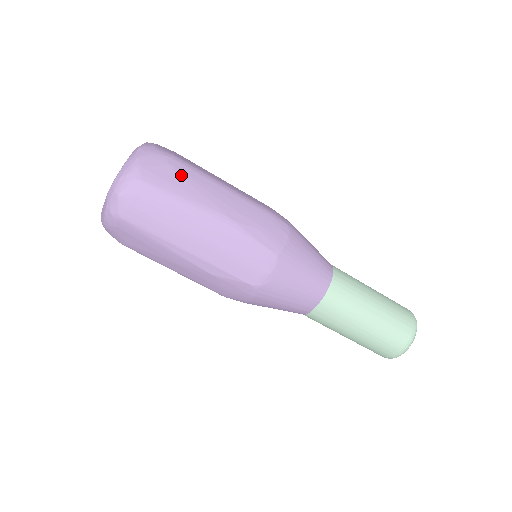
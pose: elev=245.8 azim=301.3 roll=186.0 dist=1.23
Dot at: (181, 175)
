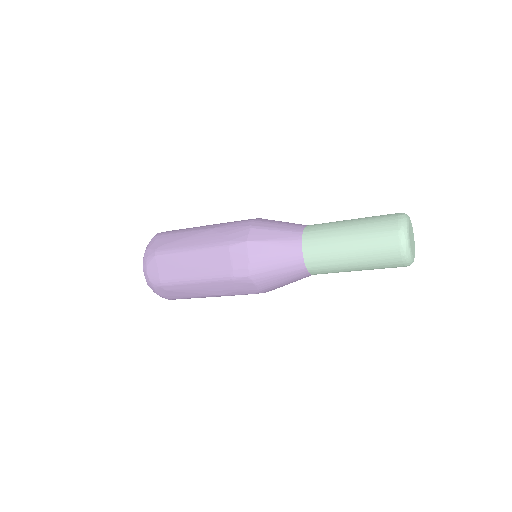
Dot at: (176, 291)
